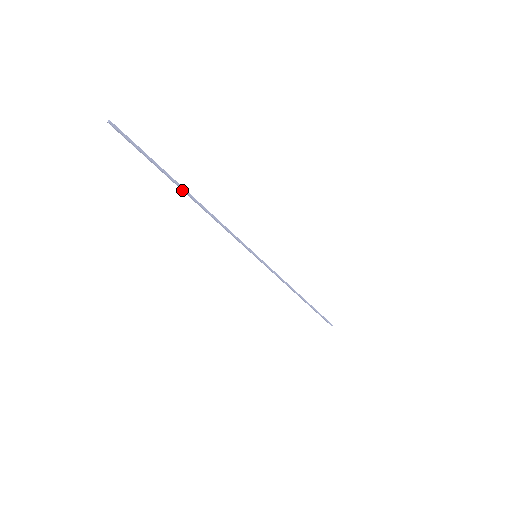
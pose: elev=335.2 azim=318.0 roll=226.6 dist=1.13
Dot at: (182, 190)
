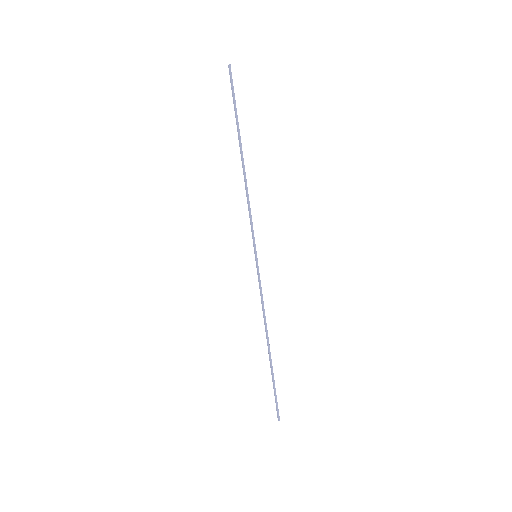
Dot at: (240, 147)
